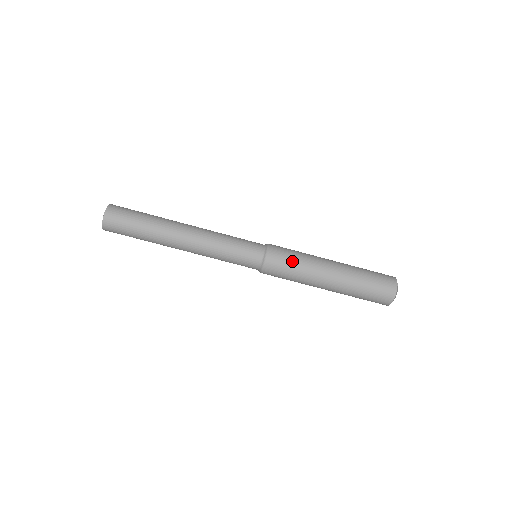
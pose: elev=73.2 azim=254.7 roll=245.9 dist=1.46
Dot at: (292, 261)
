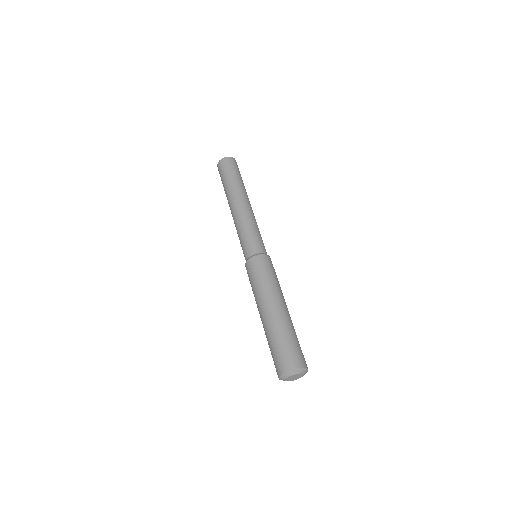
Dot at: (272, 274)
